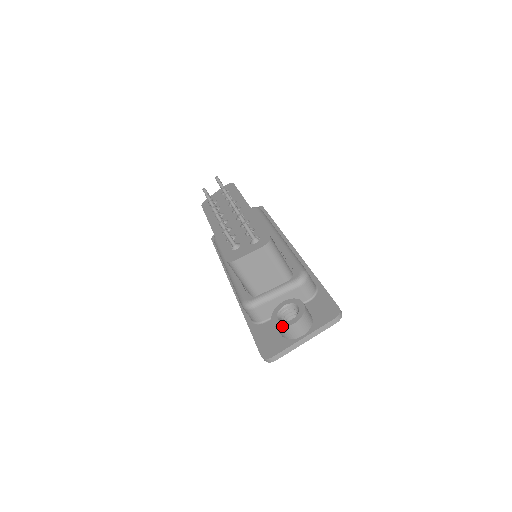
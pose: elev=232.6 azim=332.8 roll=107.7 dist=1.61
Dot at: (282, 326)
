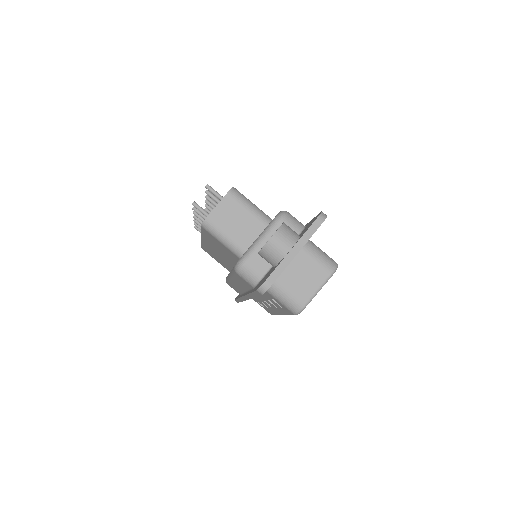
Dot at: (264, 245)
